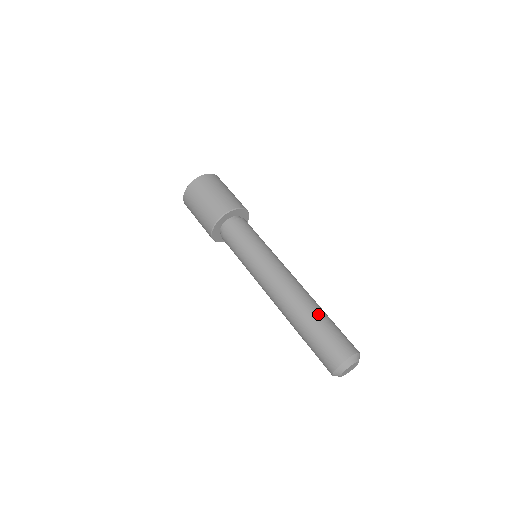
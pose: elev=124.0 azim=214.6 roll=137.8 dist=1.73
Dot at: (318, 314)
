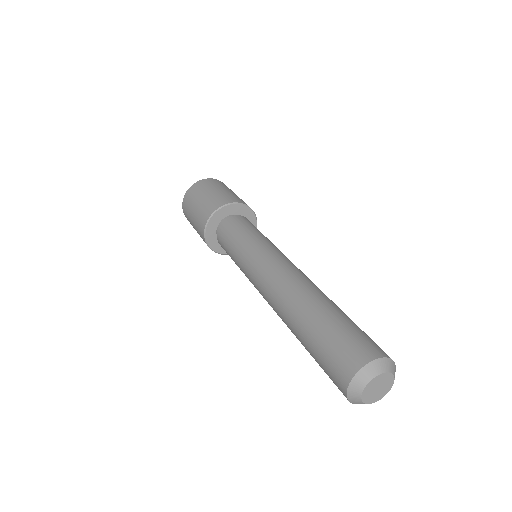
Dot at: occluded
